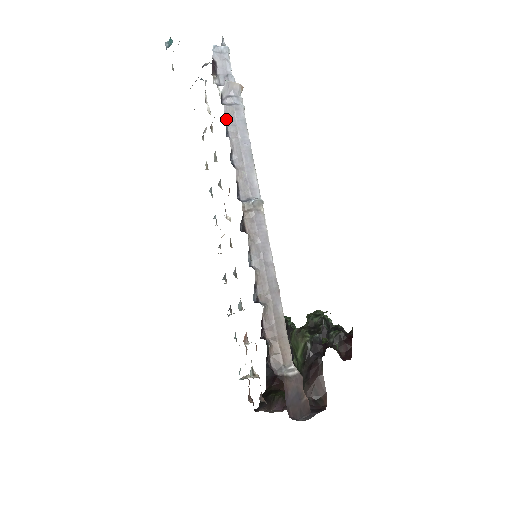
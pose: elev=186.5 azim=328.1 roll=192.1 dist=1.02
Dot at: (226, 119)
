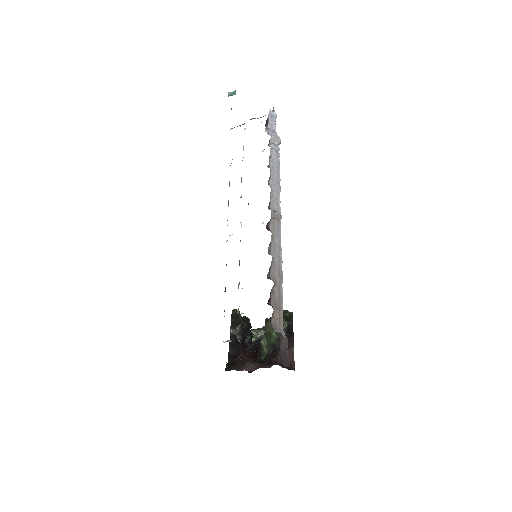
Dot at: (270, 156)
